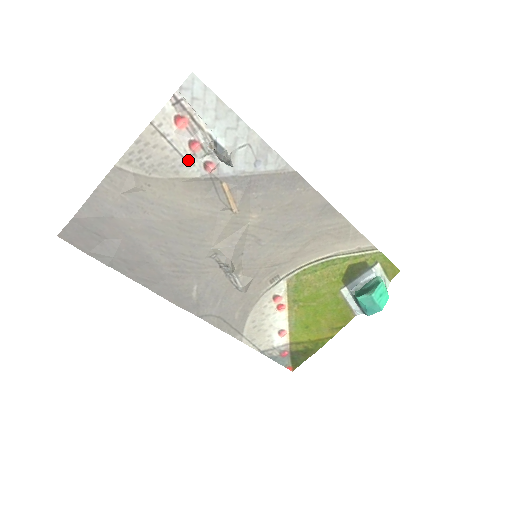
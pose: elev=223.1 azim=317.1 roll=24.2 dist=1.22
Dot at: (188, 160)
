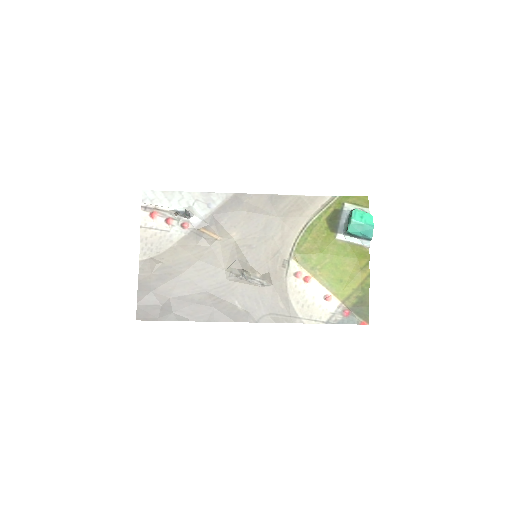
Dot at: (172, 231)
